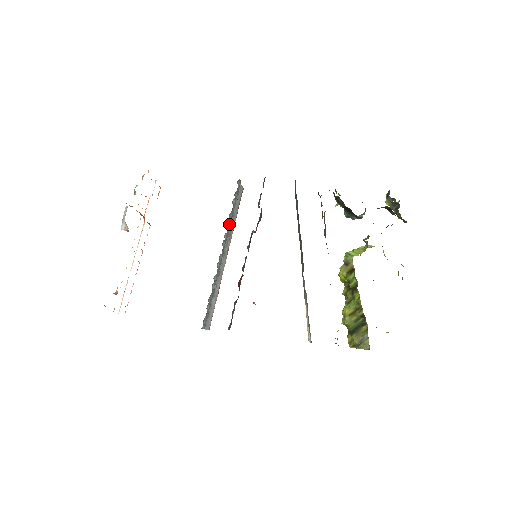
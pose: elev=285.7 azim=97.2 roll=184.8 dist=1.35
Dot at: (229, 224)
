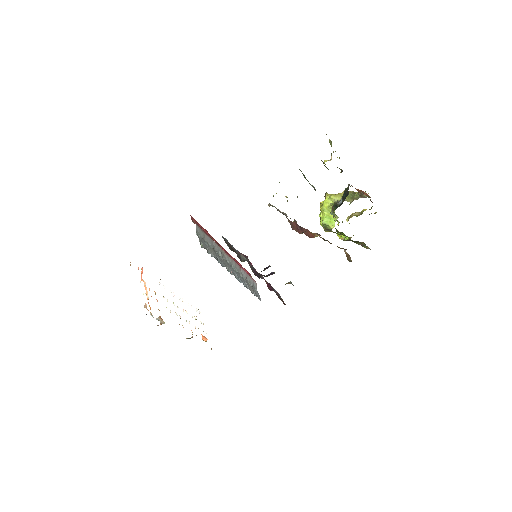
Dot at: (221, 261)
